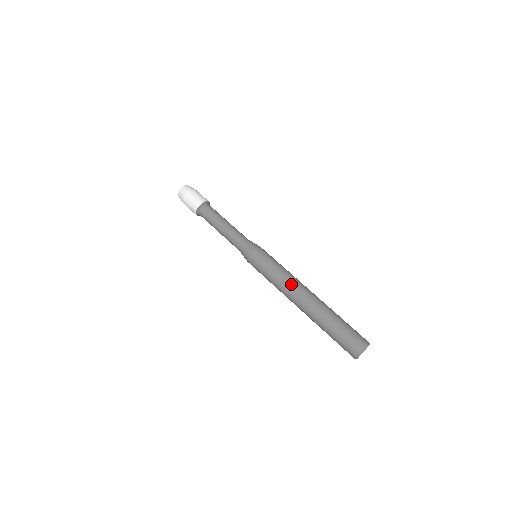
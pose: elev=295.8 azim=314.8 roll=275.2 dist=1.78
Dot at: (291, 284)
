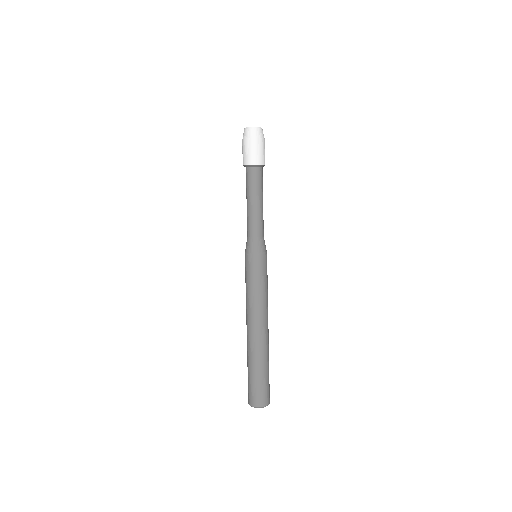
Dot at: (251, 311)
